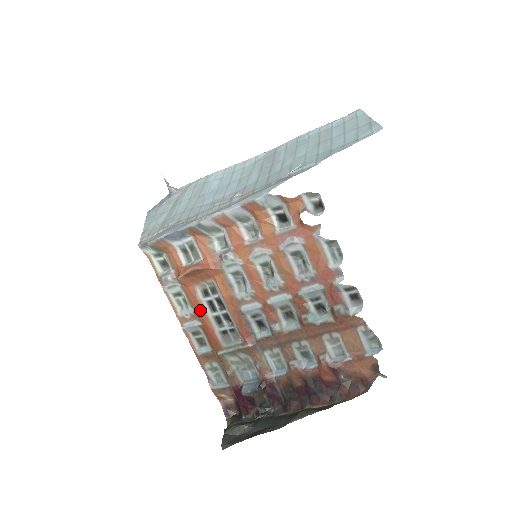
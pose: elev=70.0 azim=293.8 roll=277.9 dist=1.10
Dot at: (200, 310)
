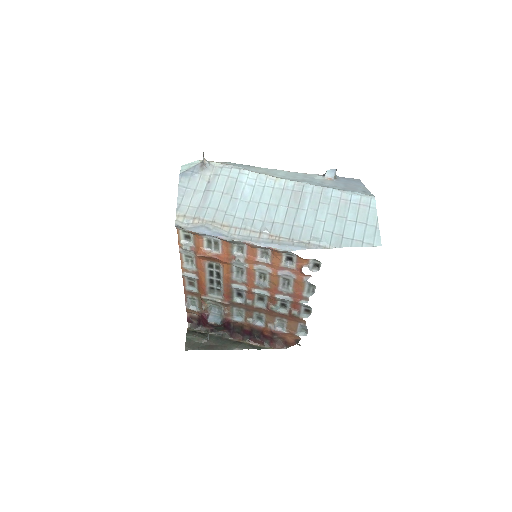
Dot at: (202, 273)
